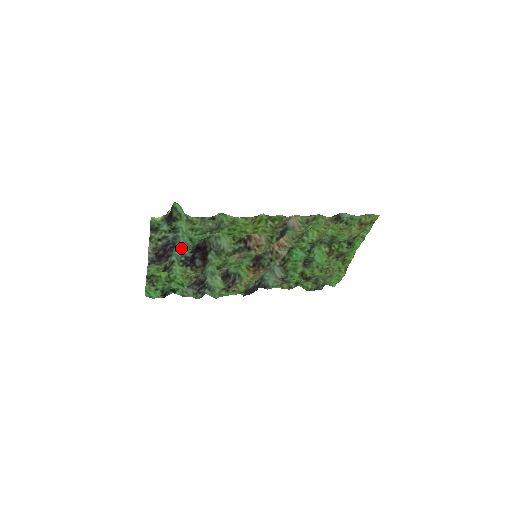
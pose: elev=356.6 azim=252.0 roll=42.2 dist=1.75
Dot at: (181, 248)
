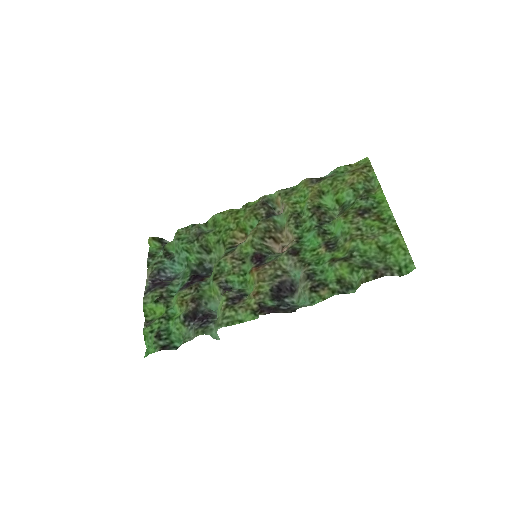
Dot at: (181, 281)
